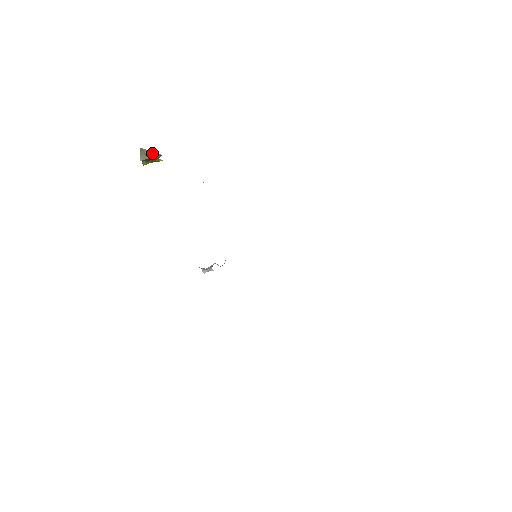
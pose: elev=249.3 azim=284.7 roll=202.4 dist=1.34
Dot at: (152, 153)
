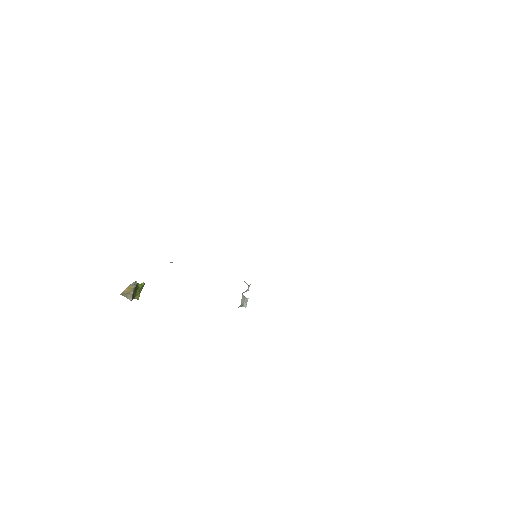
Dot at: (129, 288)
